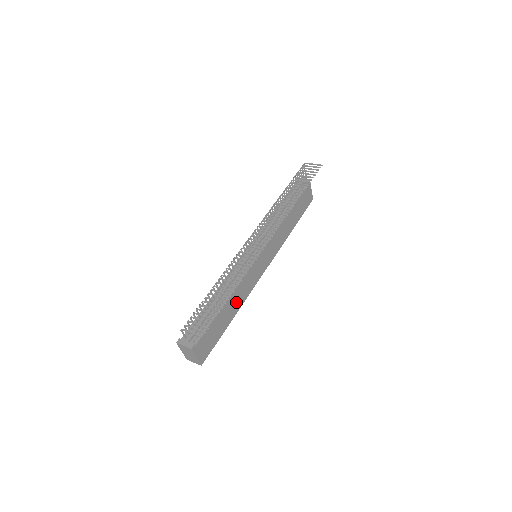
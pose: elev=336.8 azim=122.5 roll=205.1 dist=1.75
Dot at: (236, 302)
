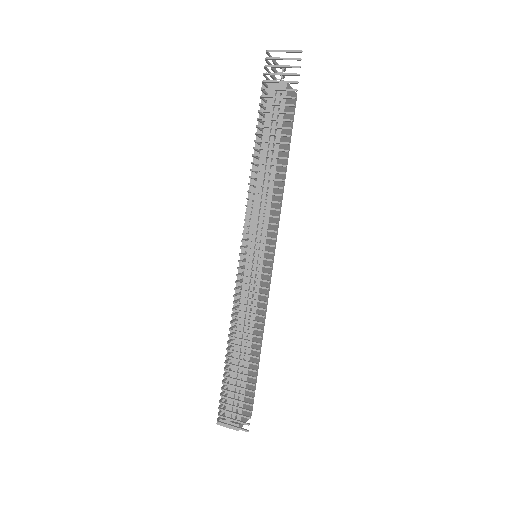
Dot at: (258, 334)
